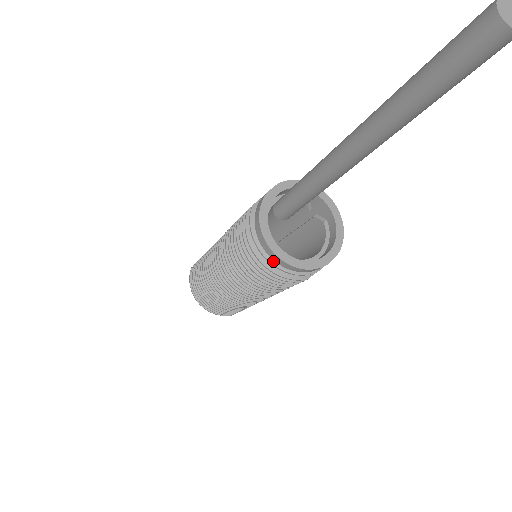
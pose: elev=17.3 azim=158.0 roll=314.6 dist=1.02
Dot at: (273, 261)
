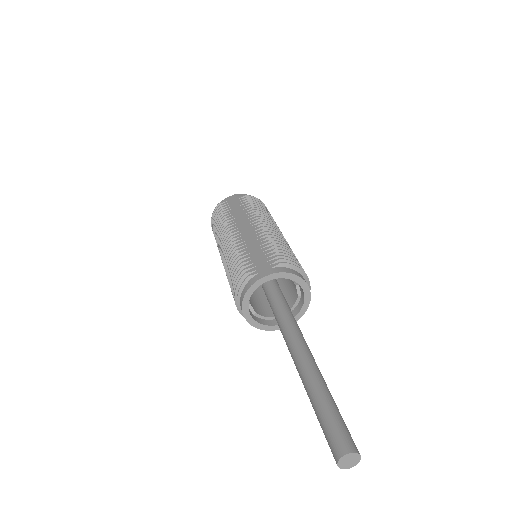
Dot at: occluded
